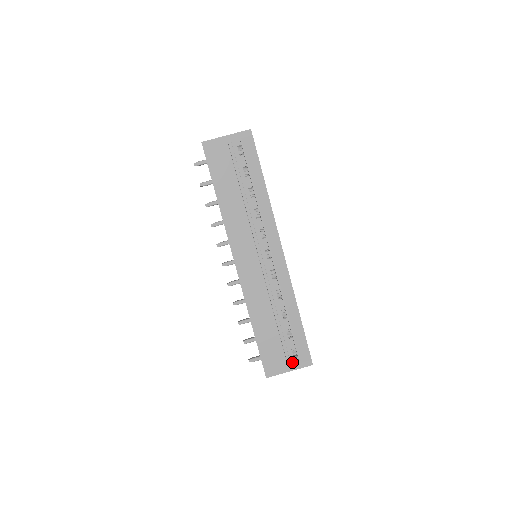
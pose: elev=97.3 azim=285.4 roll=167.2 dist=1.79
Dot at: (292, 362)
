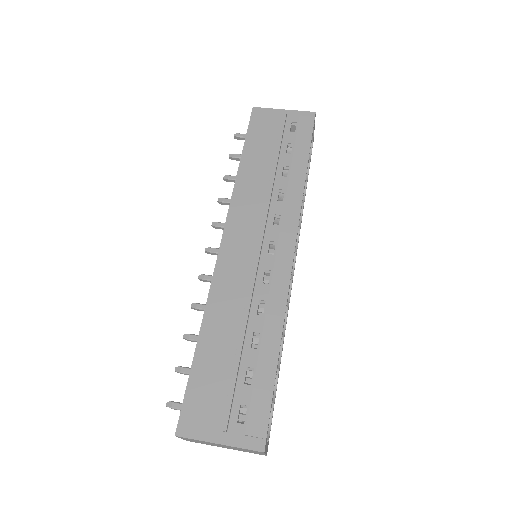
Dot at: (231, 428)
